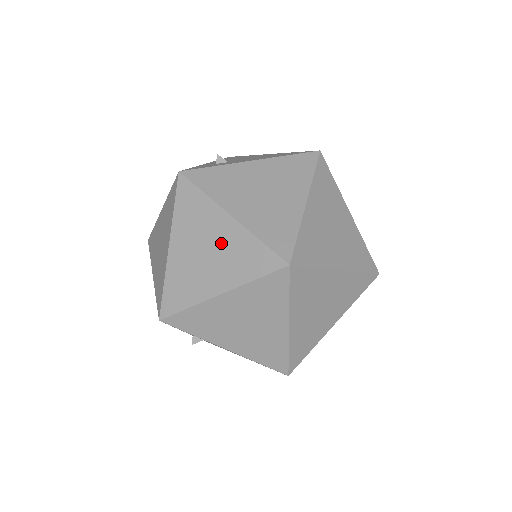
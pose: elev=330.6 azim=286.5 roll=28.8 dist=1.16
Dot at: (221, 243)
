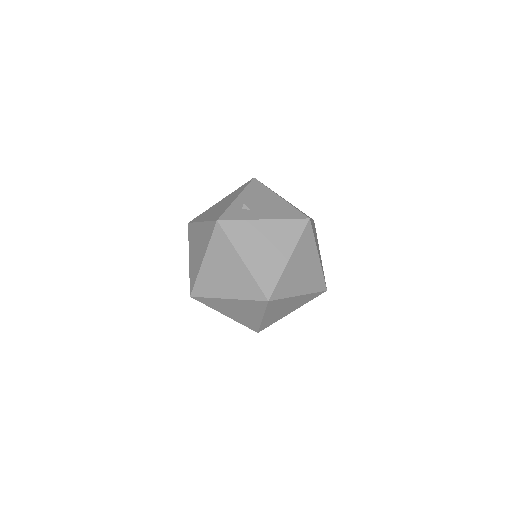
Dot at: (234, 273)
